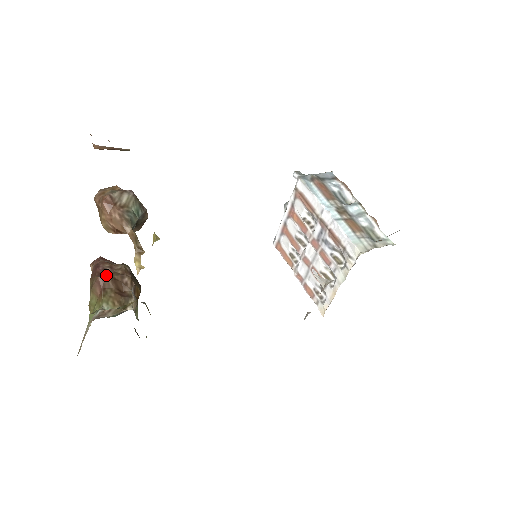
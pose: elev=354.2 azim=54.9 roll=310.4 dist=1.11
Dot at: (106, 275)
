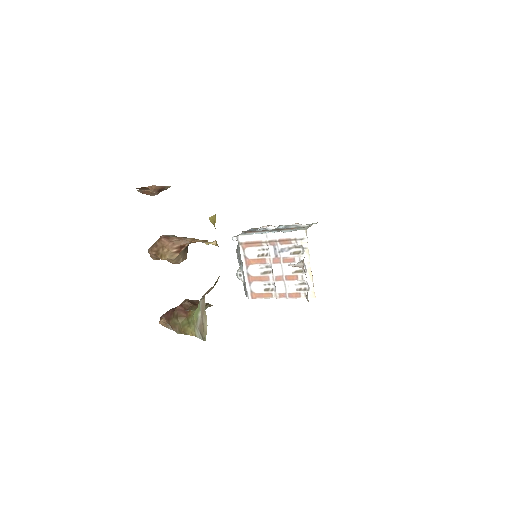
Dot at: (180, 306)
